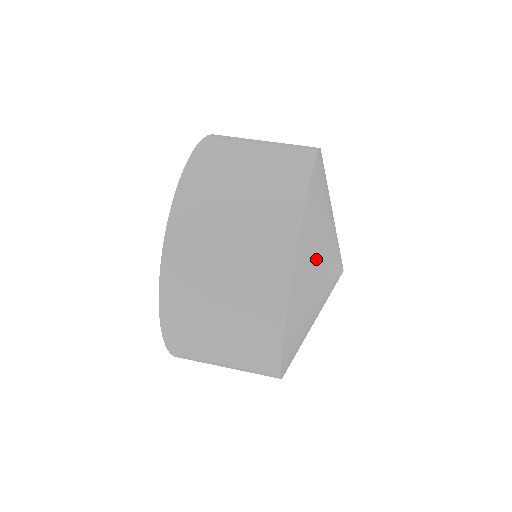
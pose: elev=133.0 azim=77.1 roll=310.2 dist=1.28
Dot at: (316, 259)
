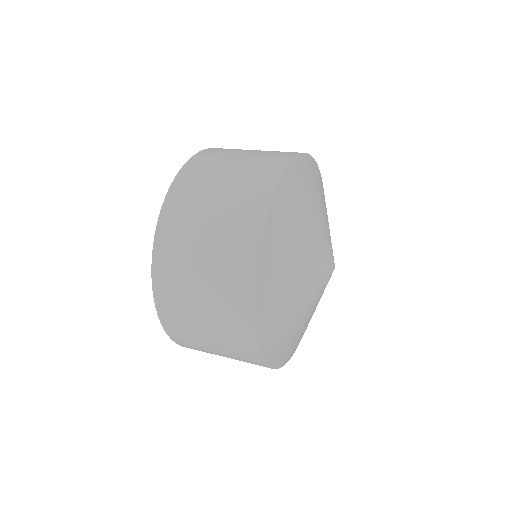
Dot at: (291, 249)
